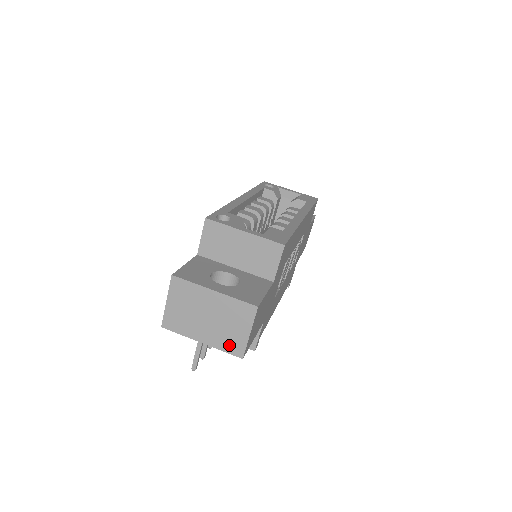
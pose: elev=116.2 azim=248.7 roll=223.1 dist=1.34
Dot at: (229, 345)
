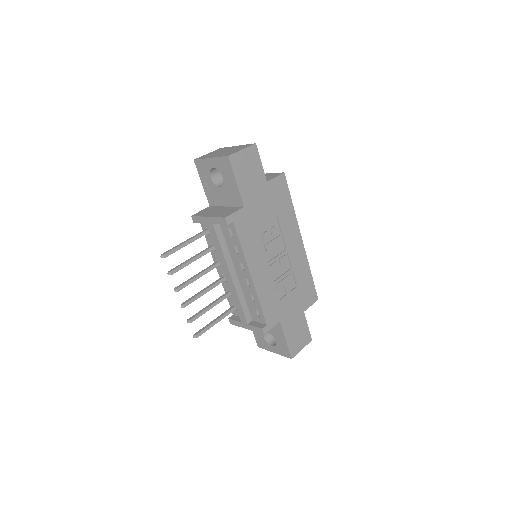
Dot at: occluded
